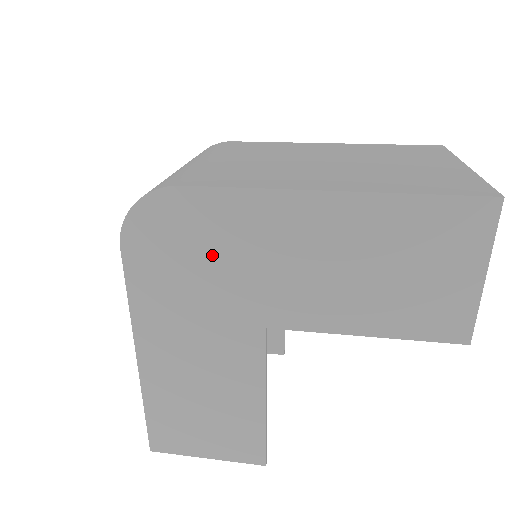
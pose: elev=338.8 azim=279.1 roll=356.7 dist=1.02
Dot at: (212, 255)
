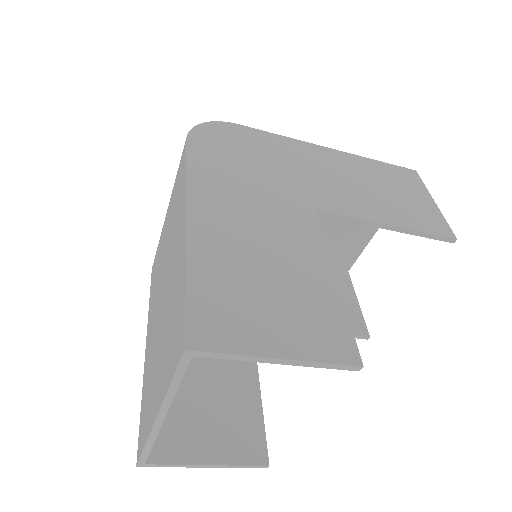
Dot at: (263, 159)
